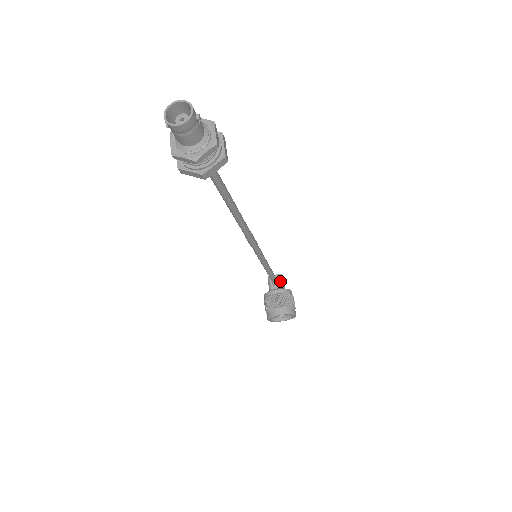
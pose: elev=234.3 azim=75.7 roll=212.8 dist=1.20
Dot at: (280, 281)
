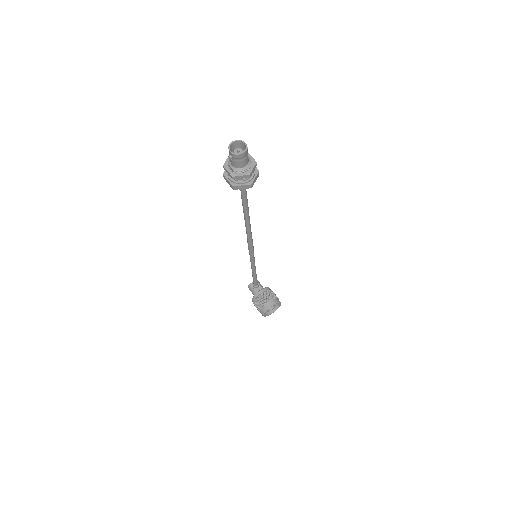
Dot at: (259, 284)
